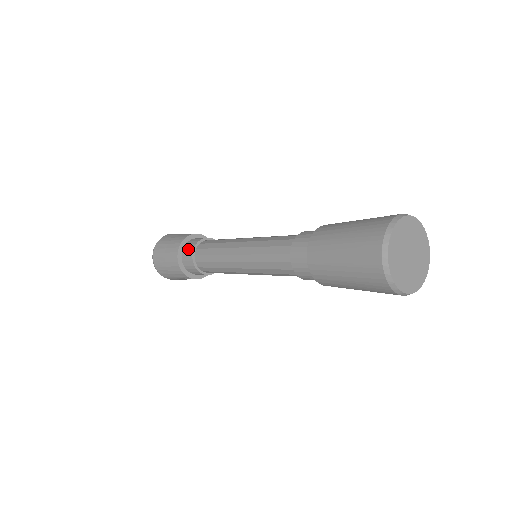
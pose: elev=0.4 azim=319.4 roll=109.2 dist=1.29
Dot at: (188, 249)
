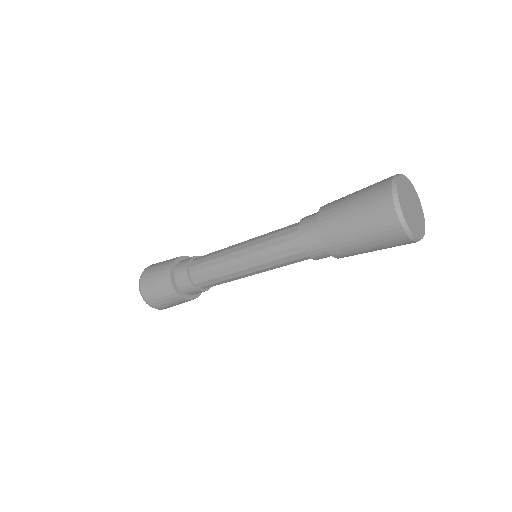
Dot at: (181, 269)
